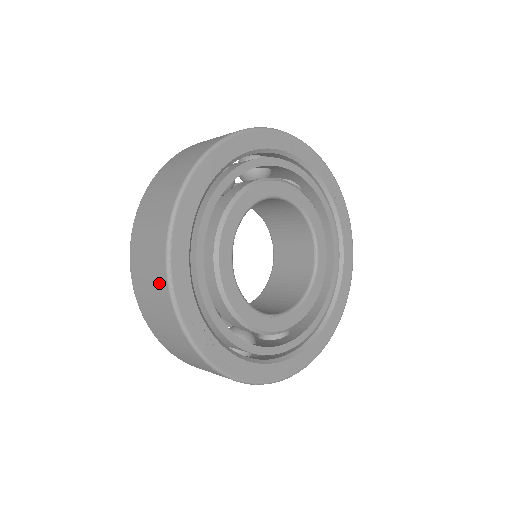
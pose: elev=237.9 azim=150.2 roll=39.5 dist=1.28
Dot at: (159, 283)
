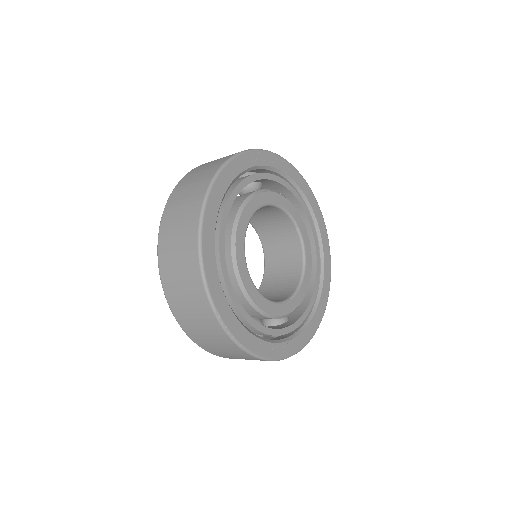
Dot at: (220, 337)
